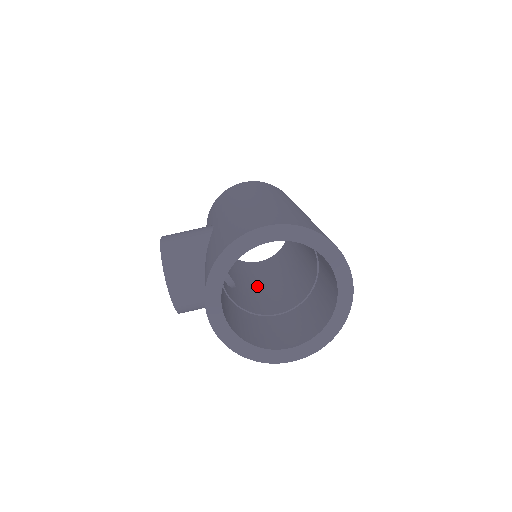
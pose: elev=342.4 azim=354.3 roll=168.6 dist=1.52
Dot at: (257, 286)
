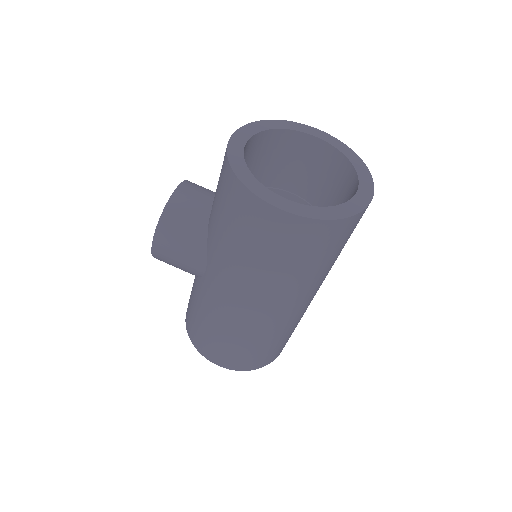
Dot at: occluded
